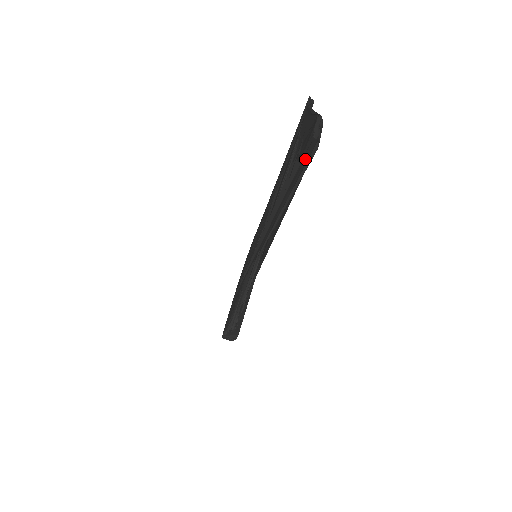
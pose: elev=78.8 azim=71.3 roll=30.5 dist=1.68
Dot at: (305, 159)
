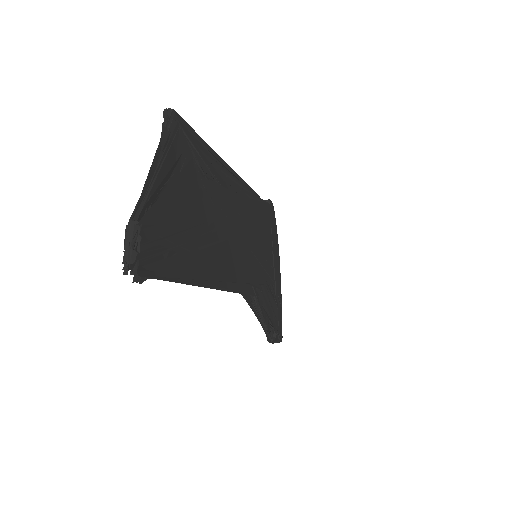
Dot at: (168, 240)
